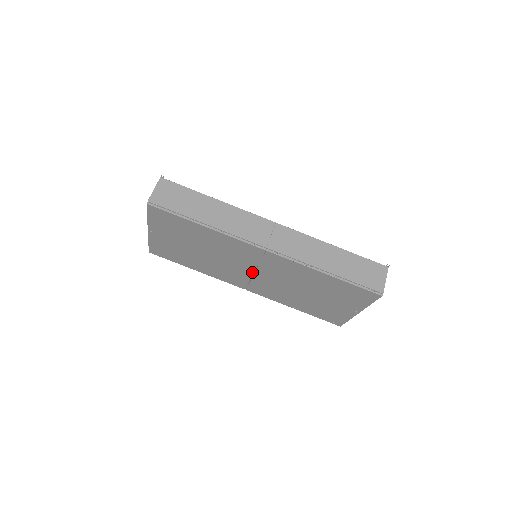
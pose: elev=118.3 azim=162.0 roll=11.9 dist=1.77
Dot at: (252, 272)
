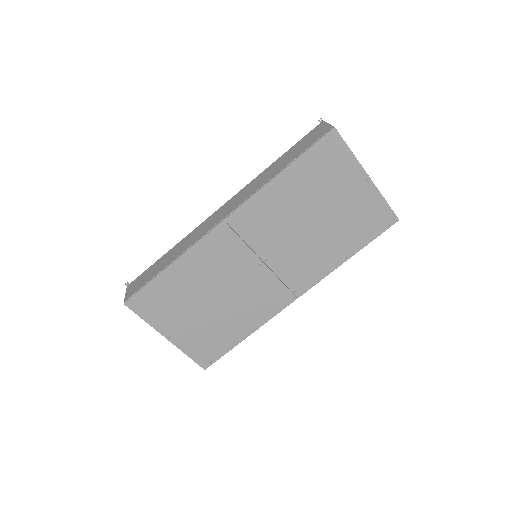
Dot at: (262, 265)
